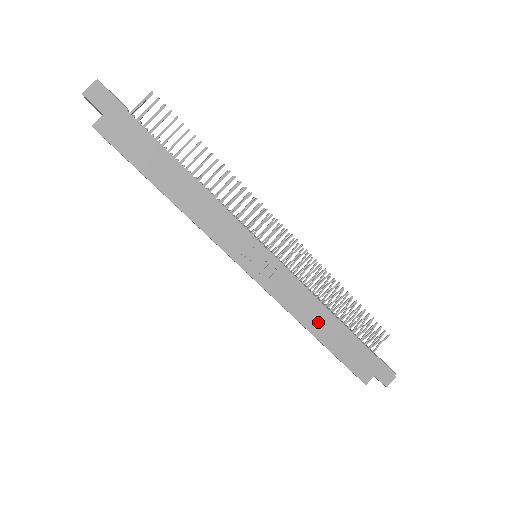
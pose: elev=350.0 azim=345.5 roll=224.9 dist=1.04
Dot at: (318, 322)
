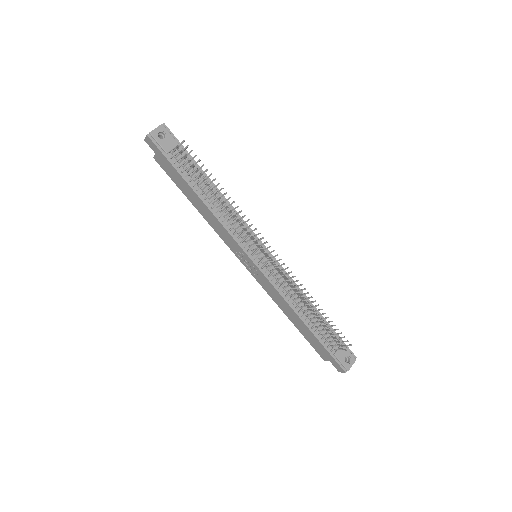
Dot at: (289, 313)
